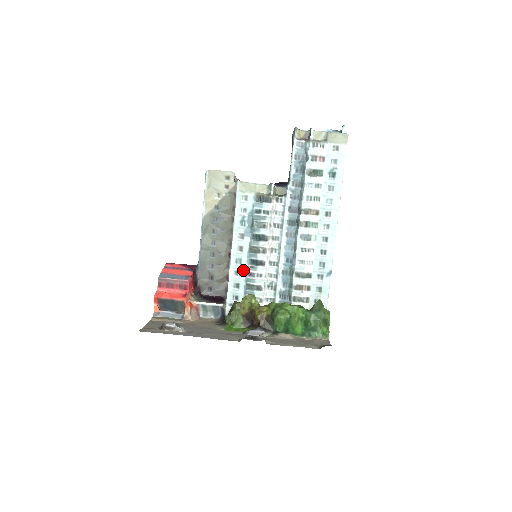
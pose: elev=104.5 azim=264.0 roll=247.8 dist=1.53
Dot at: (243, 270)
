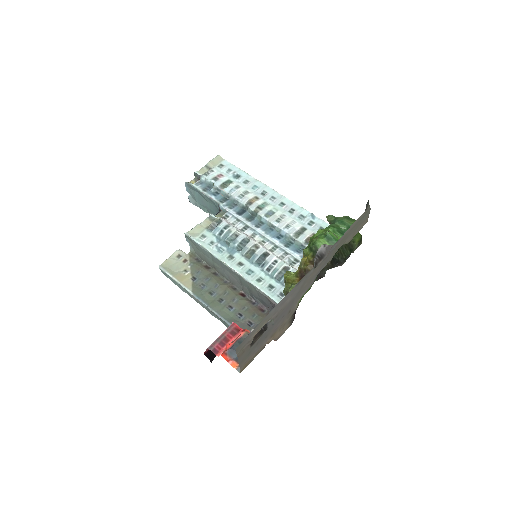
Dot at: (260, 274)
